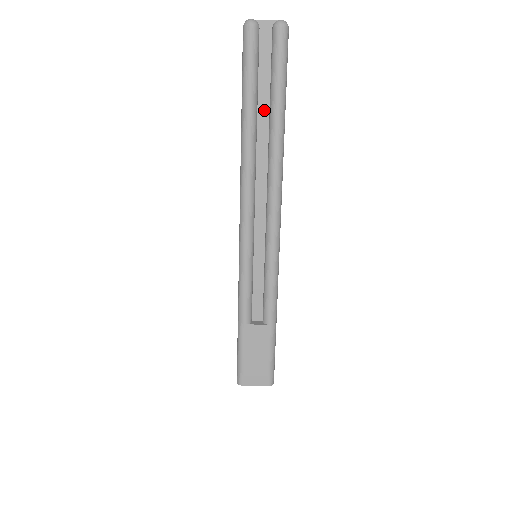
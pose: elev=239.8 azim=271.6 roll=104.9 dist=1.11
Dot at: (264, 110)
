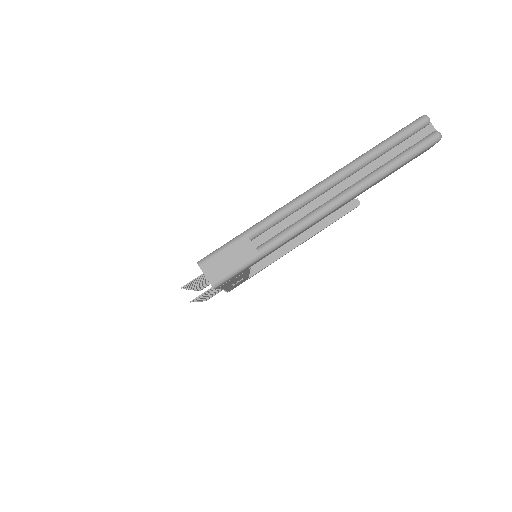
Dot at: (388, 157)
